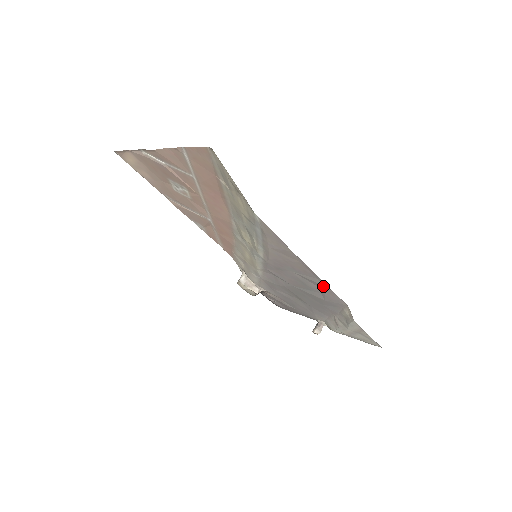
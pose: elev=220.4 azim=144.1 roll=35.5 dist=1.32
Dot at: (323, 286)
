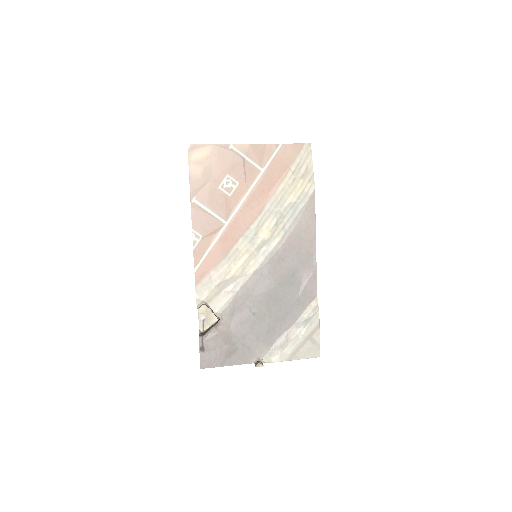
Dot at: (312, 270)
